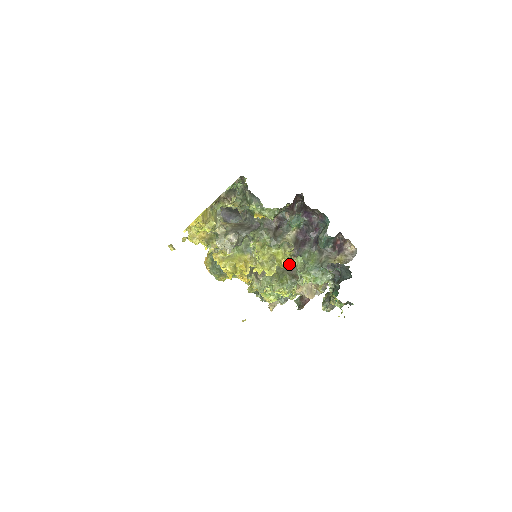
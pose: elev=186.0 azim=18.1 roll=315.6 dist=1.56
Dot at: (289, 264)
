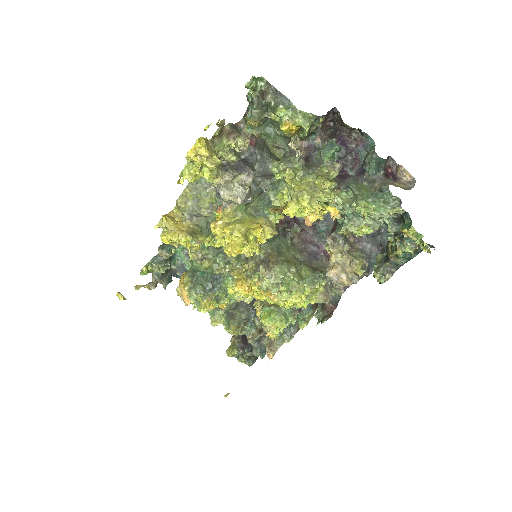
Dot at: (304, 256)
